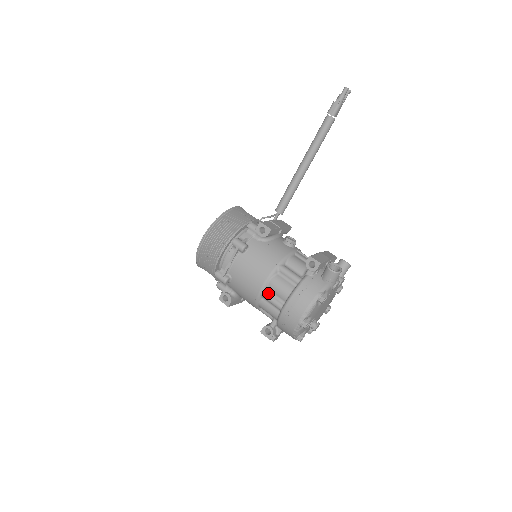
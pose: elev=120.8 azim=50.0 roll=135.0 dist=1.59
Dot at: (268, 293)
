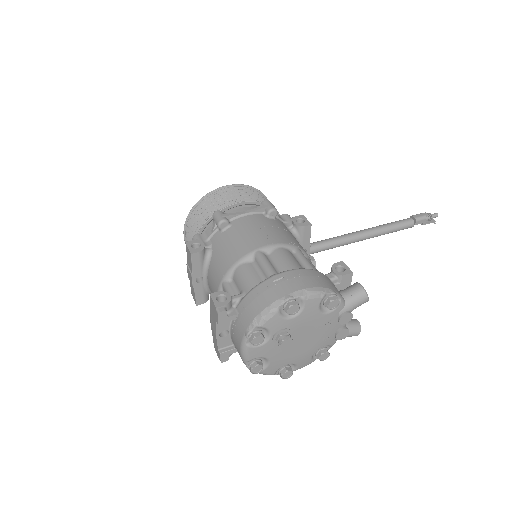
Dot at: (267, 256)
